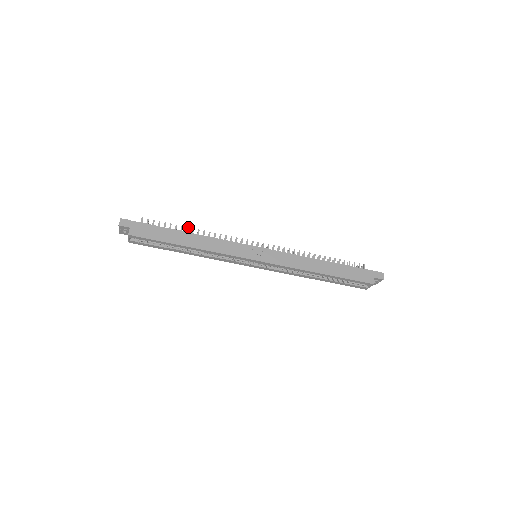
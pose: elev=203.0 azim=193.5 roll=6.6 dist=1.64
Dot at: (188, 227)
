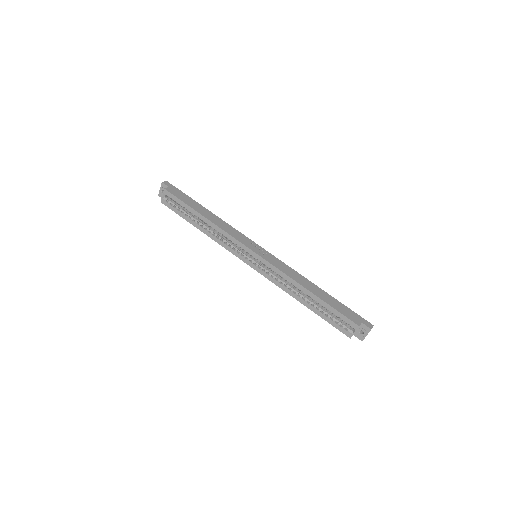
Dot at: occluded
